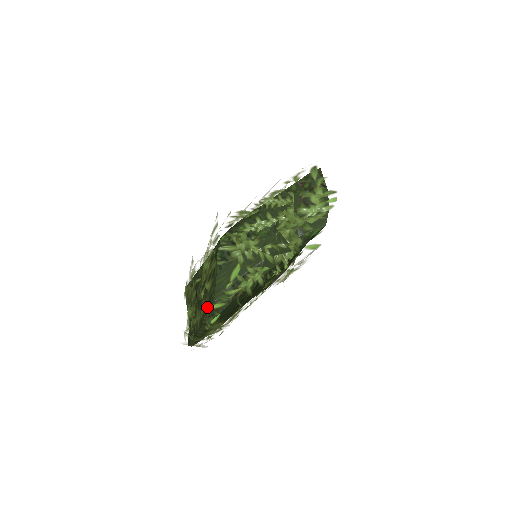
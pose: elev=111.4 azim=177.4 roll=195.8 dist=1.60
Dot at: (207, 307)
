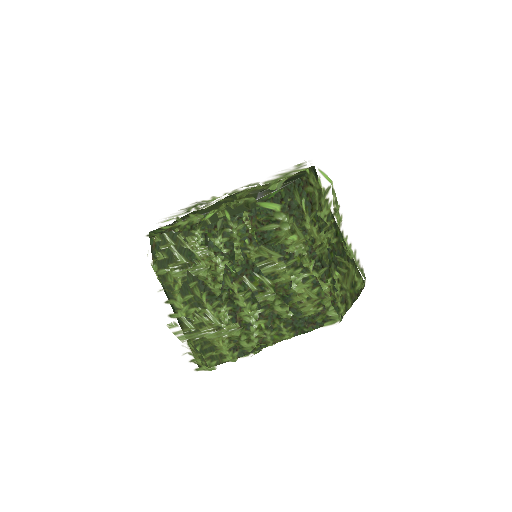
Dot at: (142, 236)
